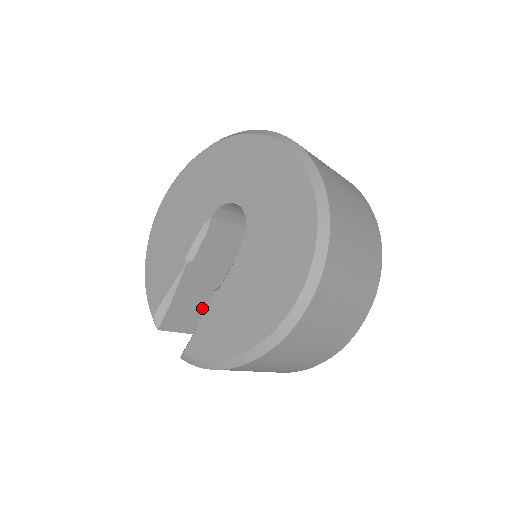
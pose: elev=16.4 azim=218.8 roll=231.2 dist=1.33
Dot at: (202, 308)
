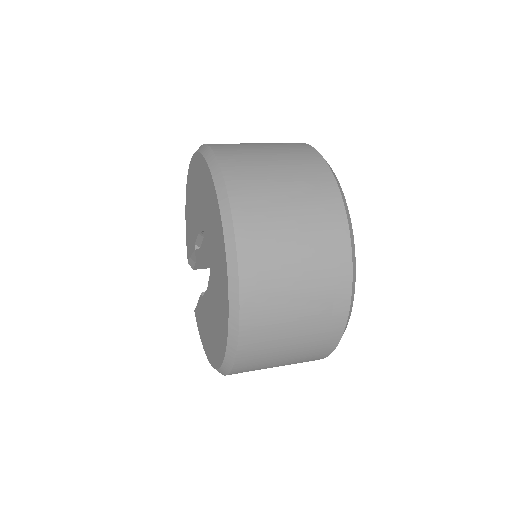
Dot at: occluded
